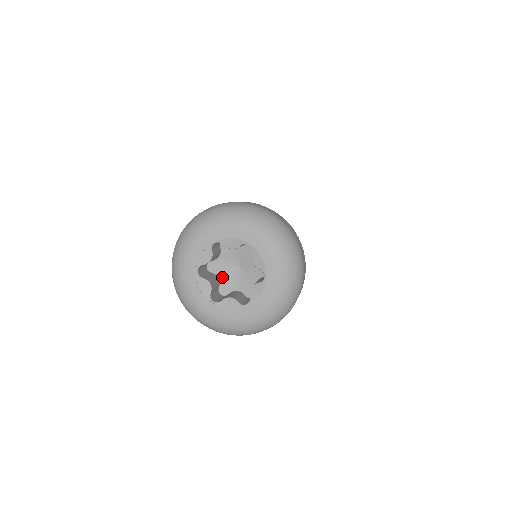
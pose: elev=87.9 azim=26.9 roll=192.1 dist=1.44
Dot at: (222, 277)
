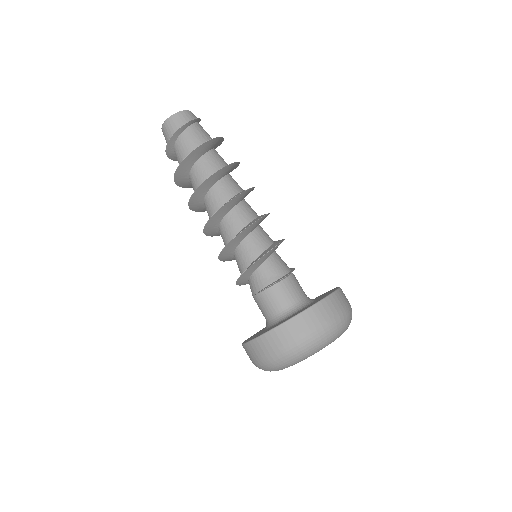
Dot at: occluded
